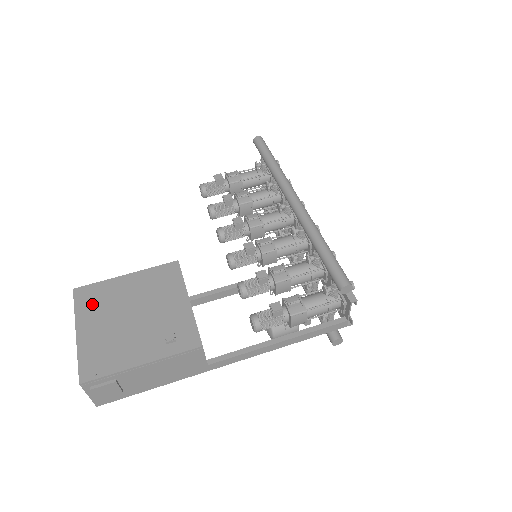
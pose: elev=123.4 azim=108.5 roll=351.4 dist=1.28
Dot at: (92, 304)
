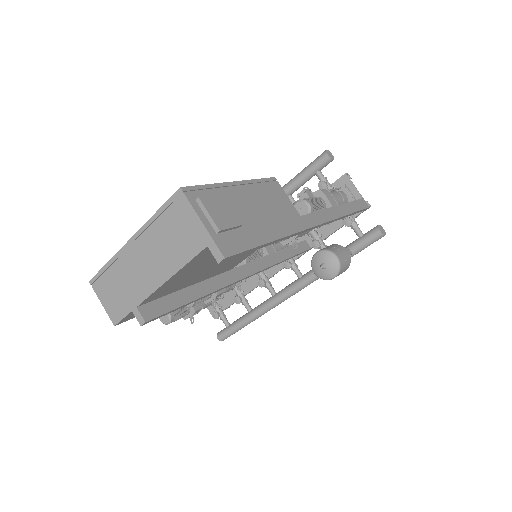
Dot at: occluded
